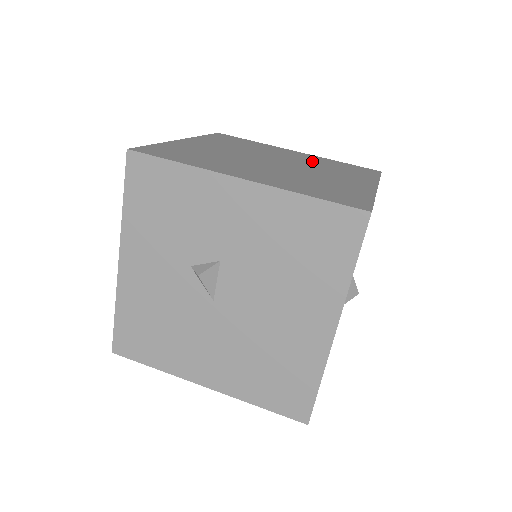
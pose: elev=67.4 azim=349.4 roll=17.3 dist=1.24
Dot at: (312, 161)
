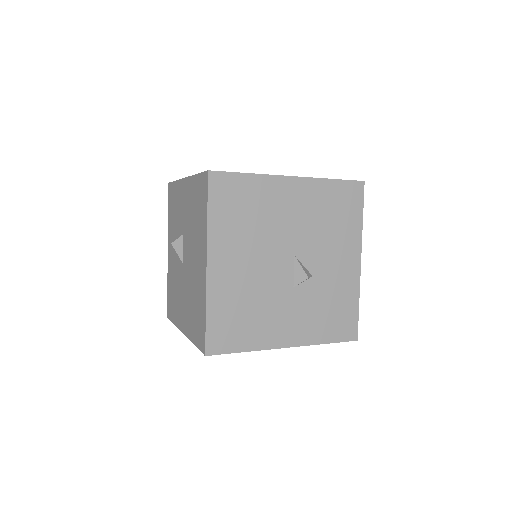
Dot at: occluded
